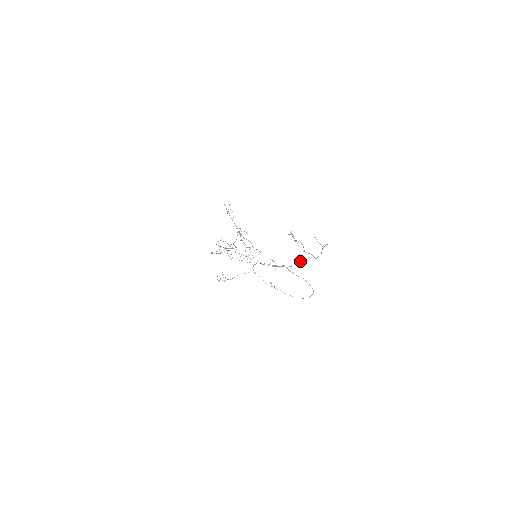
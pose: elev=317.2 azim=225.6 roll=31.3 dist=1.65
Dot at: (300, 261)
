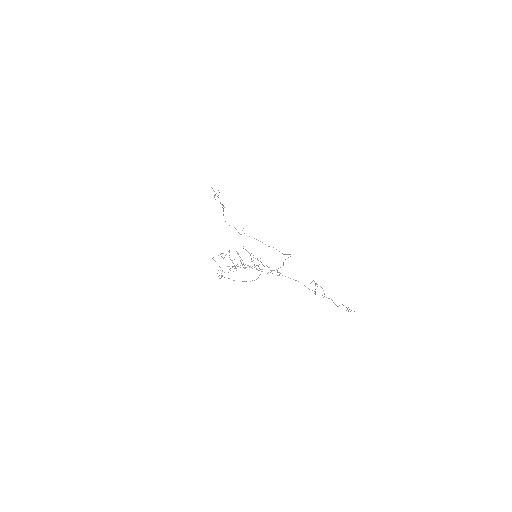
Dot at: (315, 293)
